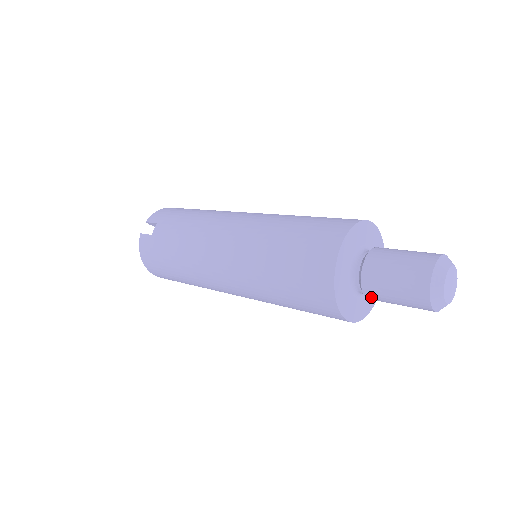
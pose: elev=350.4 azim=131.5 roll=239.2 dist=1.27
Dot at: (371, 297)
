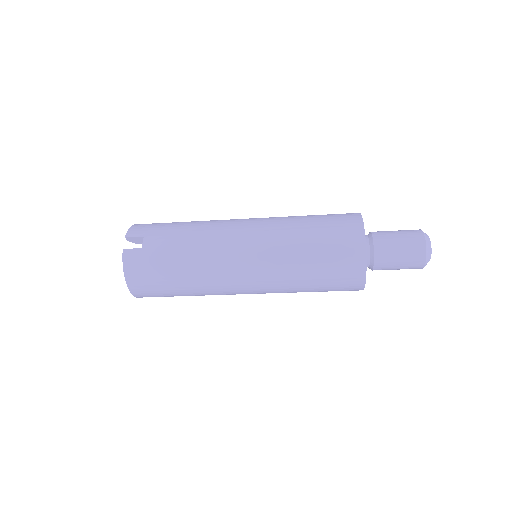
Dot at: (379, 266)
